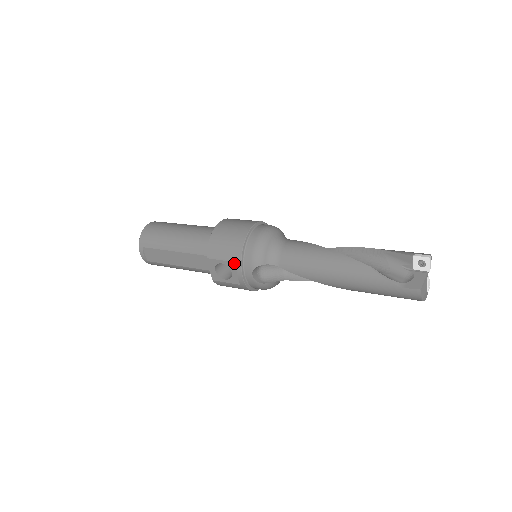
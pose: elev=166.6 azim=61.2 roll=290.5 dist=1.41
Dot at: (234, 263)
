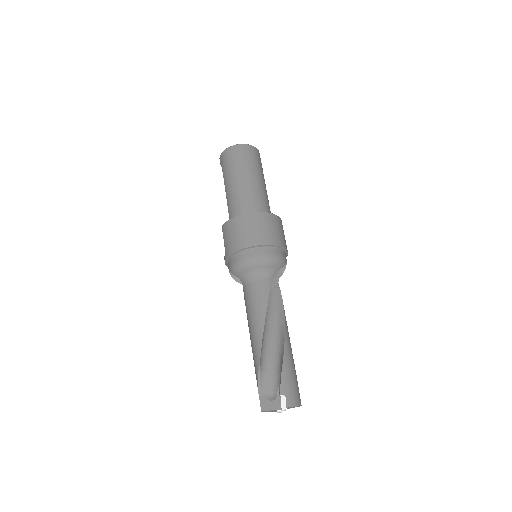
Dot at: (225, 252)
